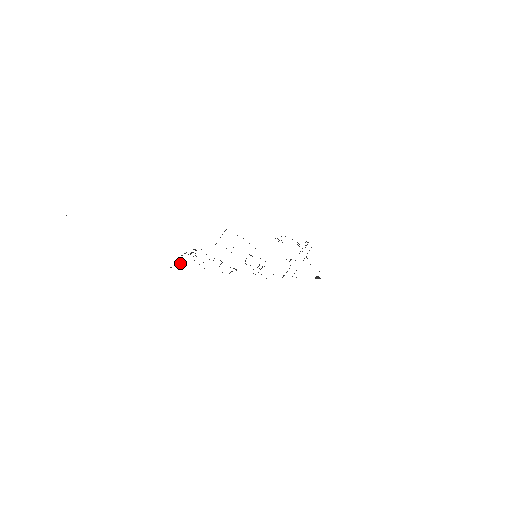
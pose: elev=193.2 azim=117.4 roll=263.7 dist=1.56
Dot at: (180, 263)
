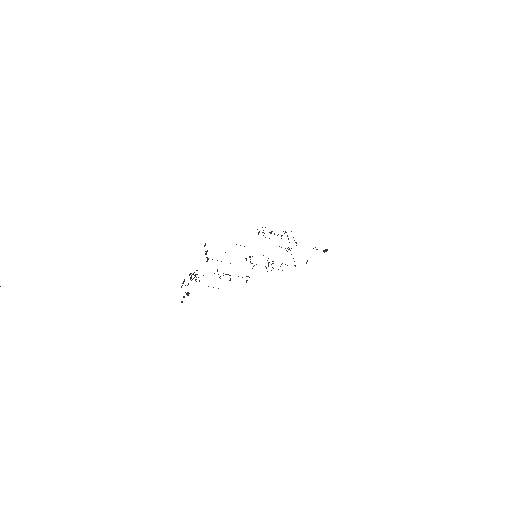
Dot at: (187, 293)
